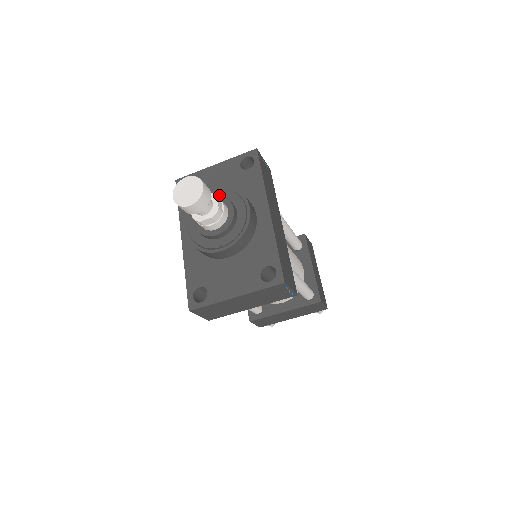
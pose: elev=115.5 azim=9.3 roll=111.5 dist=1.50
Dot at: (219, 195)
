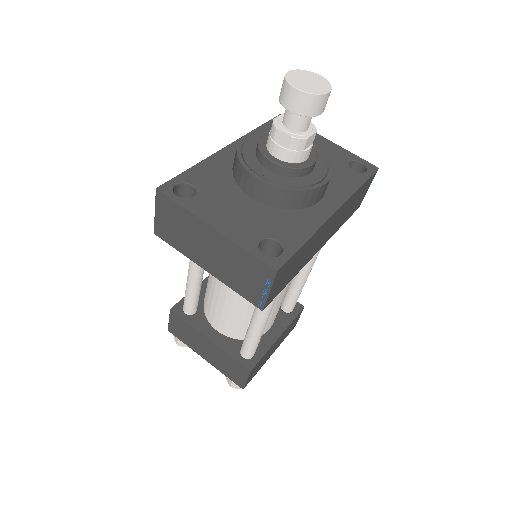
Dot at: occluded
